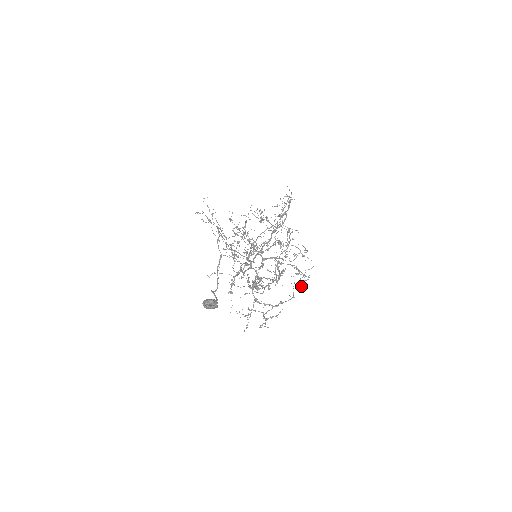
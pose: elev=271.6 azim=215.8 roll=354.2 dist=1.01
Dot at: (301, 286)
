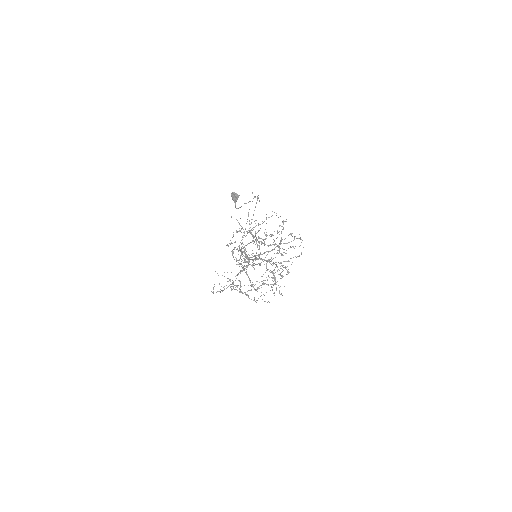
Dot at: occluded
